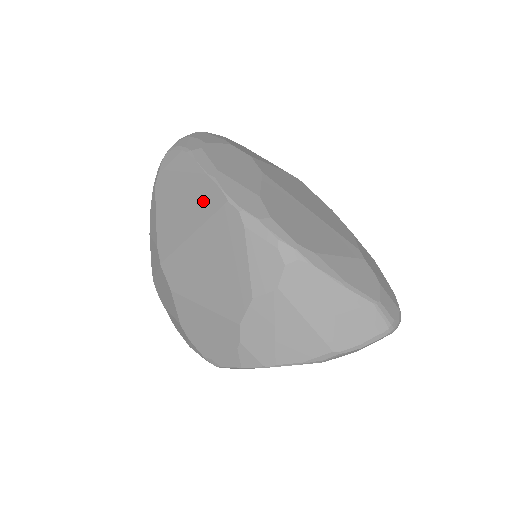
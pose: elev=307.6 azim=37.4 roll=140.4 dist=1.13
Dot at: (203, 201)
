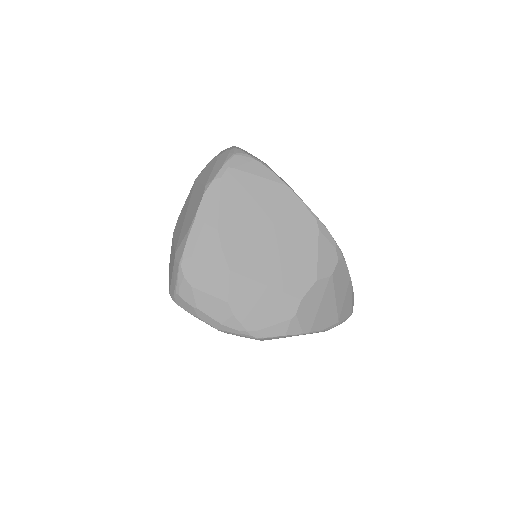
Dot at: (282, 204)
